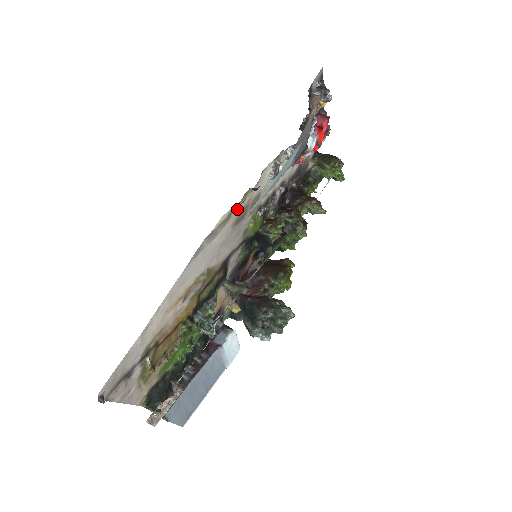
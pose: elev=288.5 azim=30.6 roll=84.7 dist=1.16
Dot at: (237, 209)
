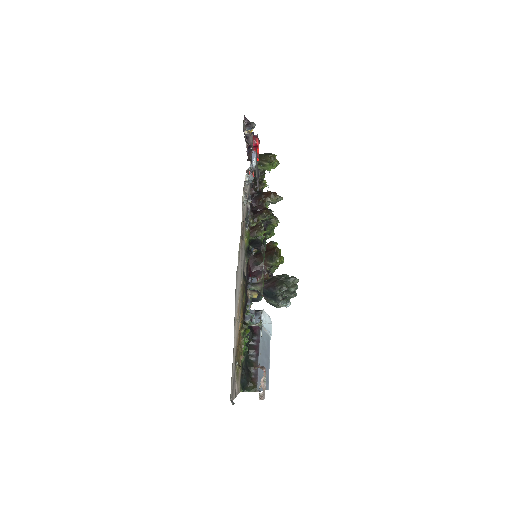
Dot at: (240, 240)
